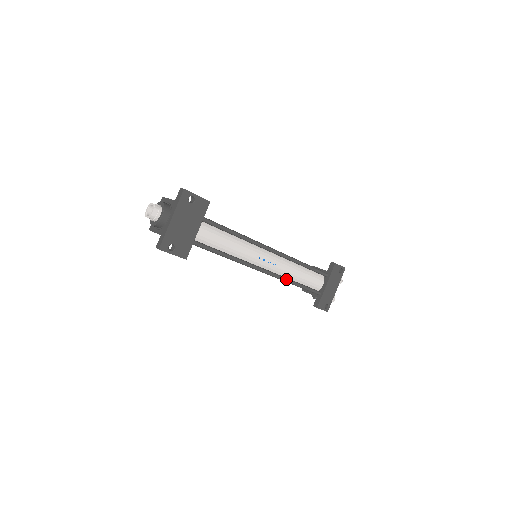
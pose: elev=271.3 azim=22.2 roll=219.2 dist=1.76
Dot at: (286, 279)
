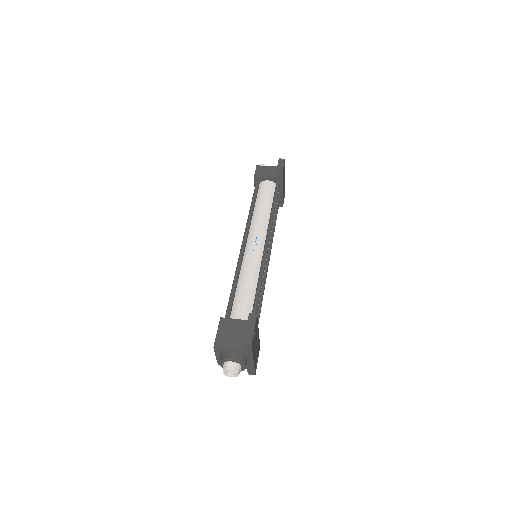
Dot at: (273, 234)
